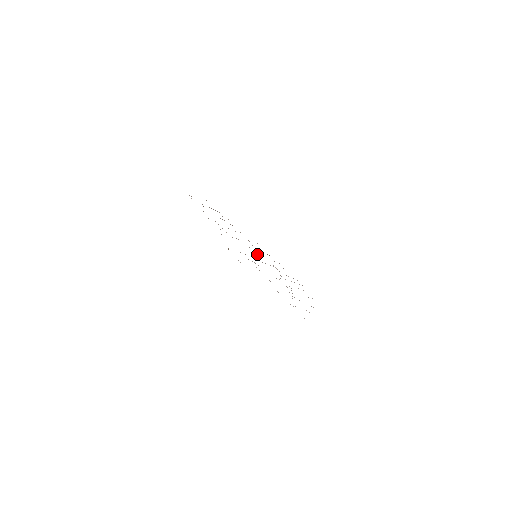
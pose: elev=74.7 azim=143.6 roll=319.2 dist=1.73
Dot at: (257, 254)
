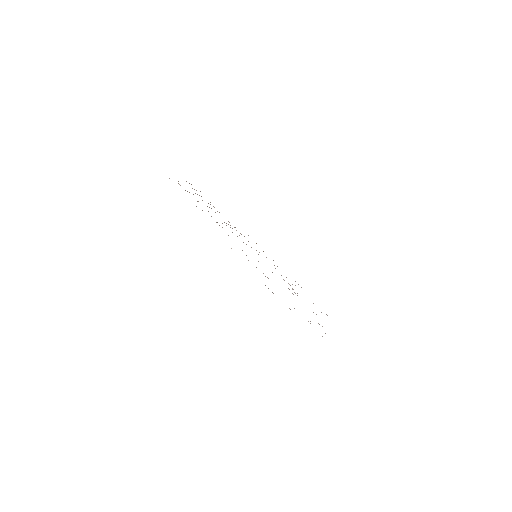
Dot at: occluded
